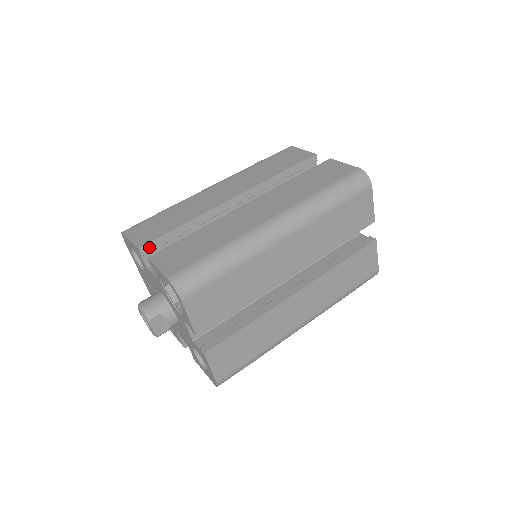
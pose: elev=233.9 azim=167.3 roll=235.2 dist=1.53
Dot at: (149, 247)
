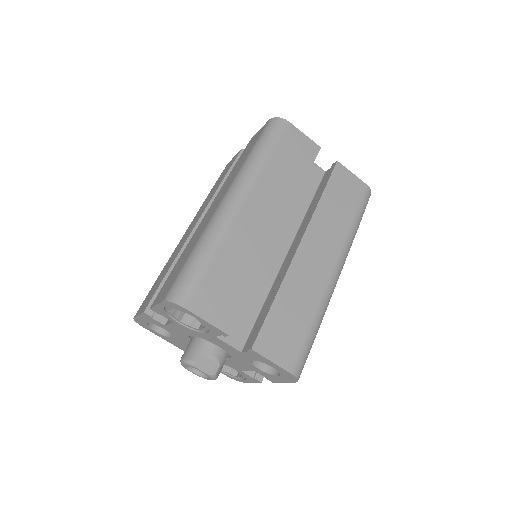
Dot at: occluded
